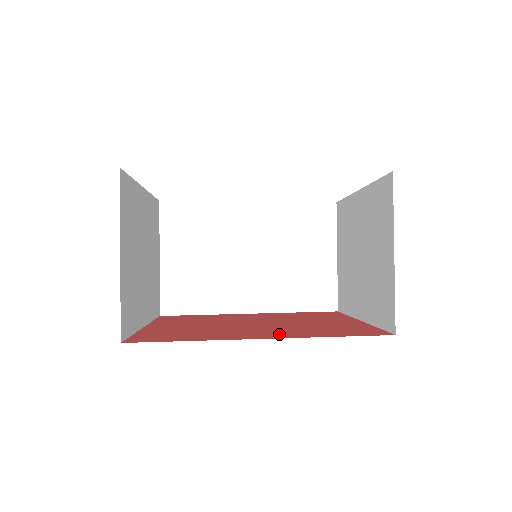
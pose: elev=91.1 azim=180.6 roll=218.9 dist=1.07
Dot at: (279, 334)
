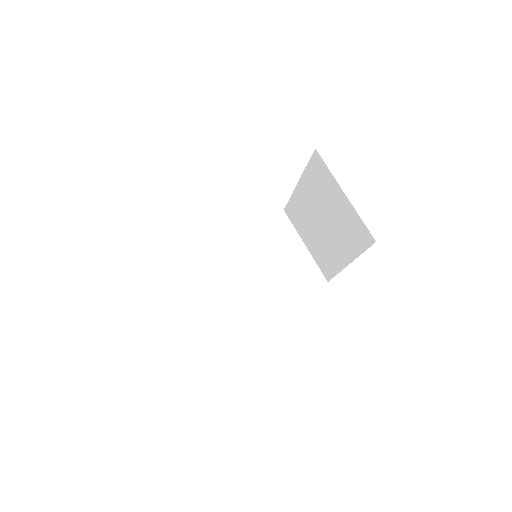
Dot at: occluded
